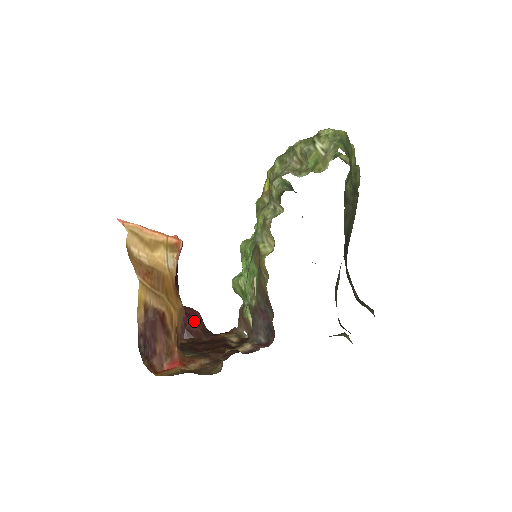
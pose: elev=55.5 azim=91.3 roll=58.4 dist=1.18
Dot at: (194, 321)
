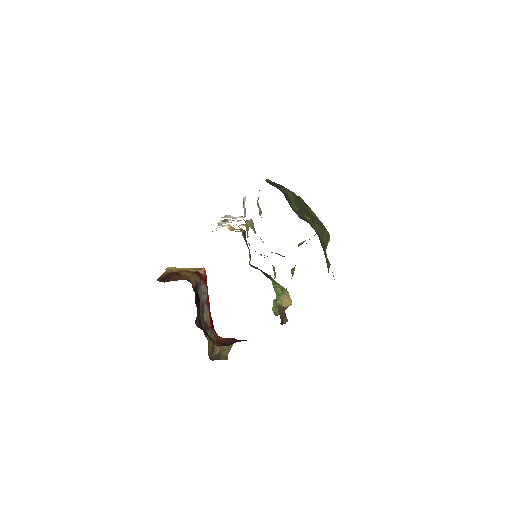
Dot at: occluded
